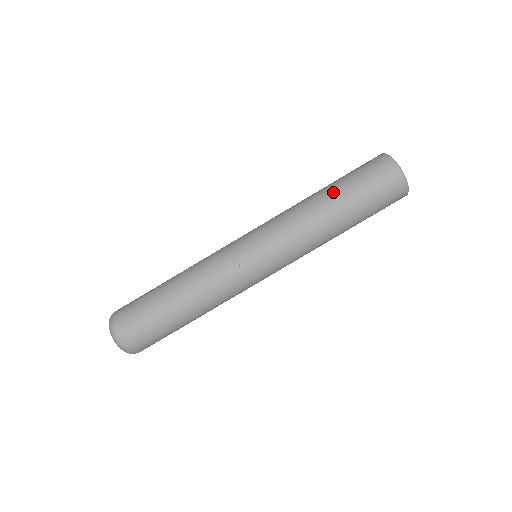
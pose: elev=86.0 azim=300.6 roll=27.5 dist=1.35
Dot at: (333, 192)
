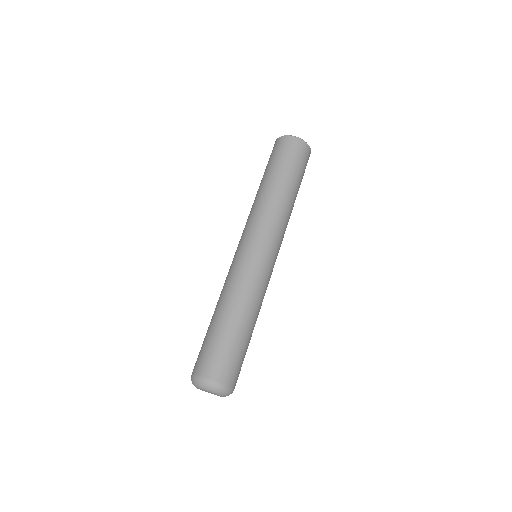
Dot at: (282, 179)
